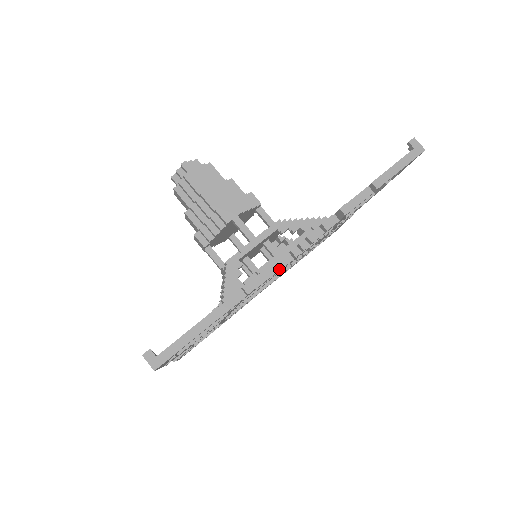
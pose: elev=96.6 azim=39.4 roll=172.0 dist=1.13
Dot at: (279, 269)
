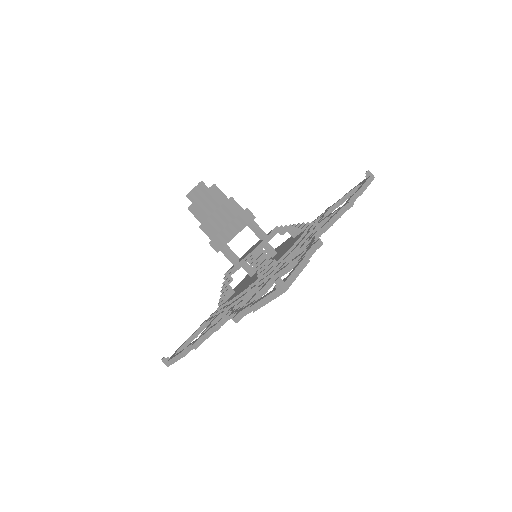
Dot at: occluded
